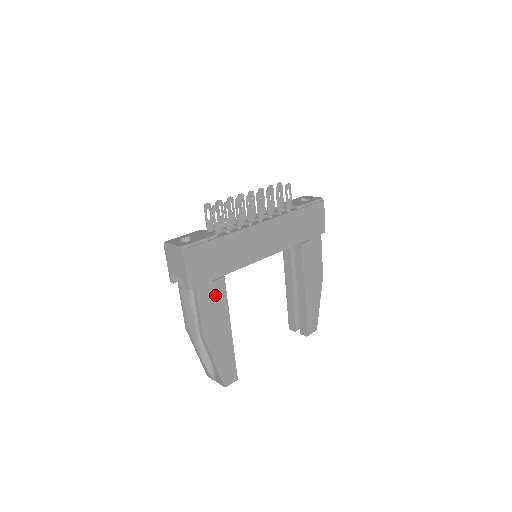
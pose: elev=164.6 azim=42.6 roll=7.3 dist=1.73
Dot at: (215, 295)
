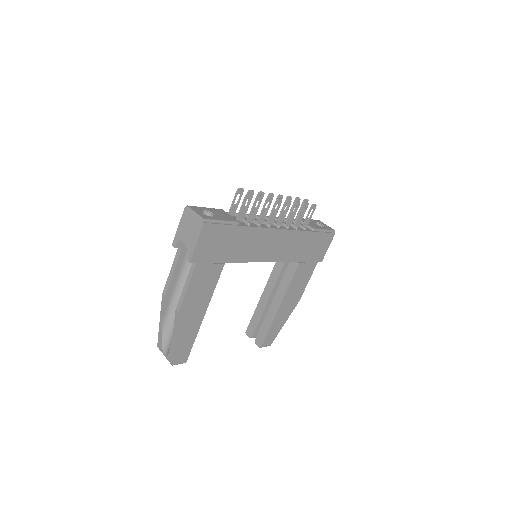
Dot at: (208, 277)
